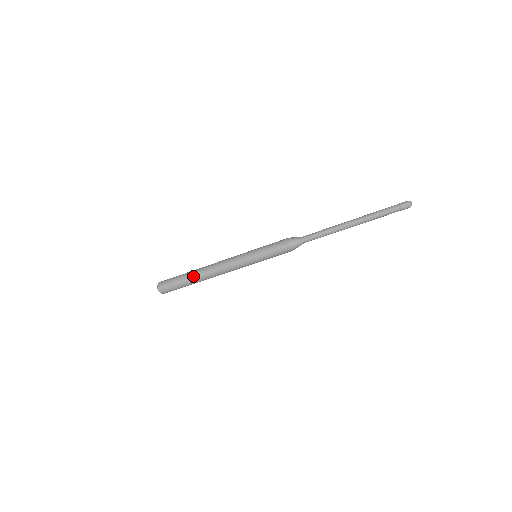
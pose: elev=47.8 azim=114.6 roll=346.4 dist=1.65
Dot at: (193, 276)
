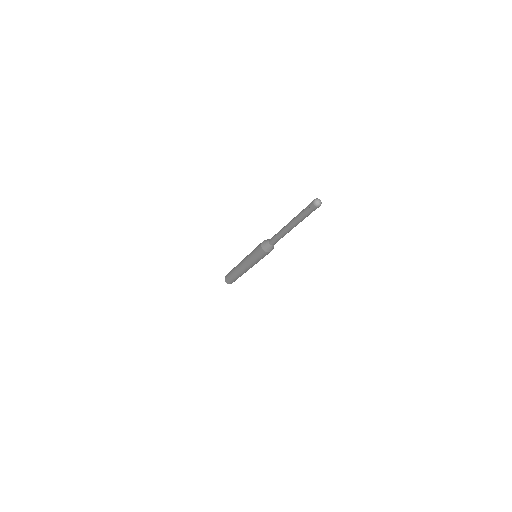
Dot at: (233, 273)
